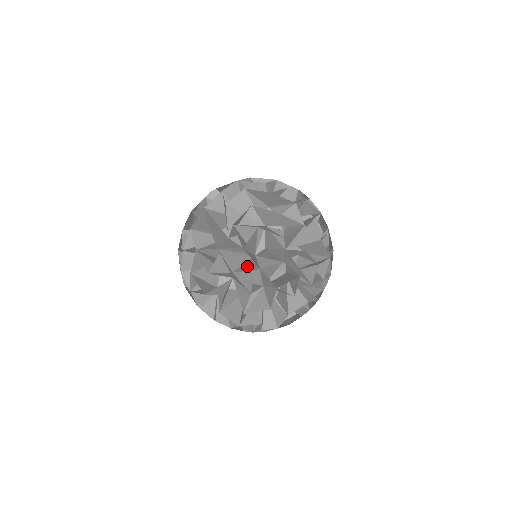
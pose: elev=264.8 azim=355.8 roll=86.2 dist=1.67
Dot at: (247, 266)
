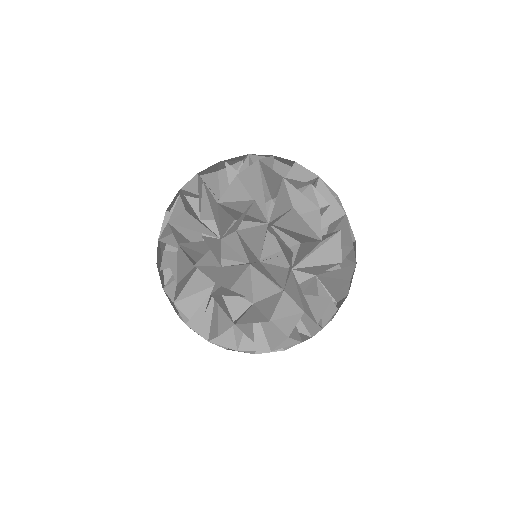
Dot at: occluded
